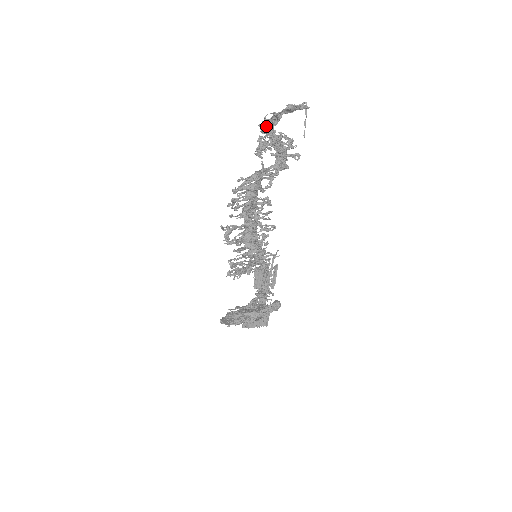
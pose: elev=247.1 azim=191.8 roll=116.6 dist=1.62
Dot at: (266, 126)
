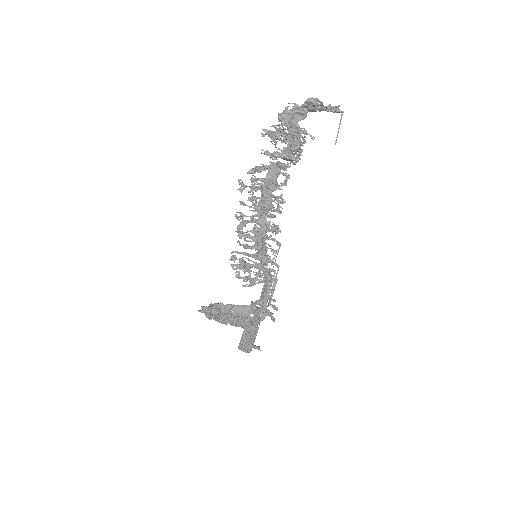
Dot at: (286, 116)
